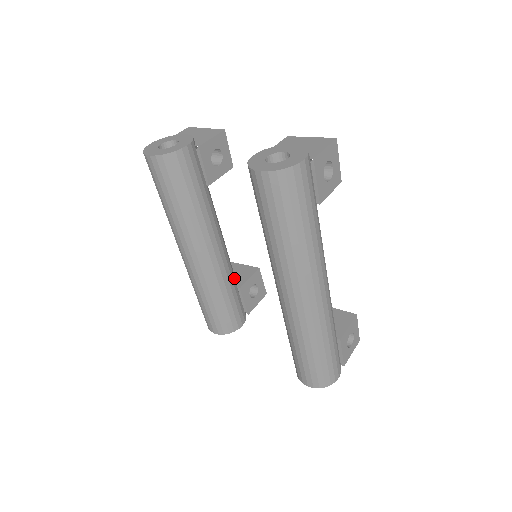
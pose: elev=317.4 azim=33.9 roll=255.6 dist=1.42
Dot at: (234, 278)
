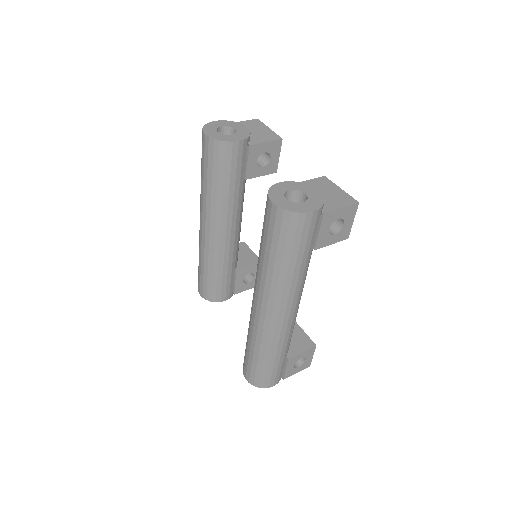
Dot at: (235, 261)
